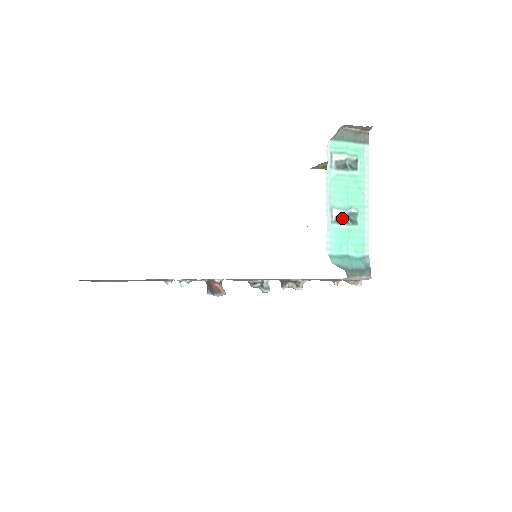
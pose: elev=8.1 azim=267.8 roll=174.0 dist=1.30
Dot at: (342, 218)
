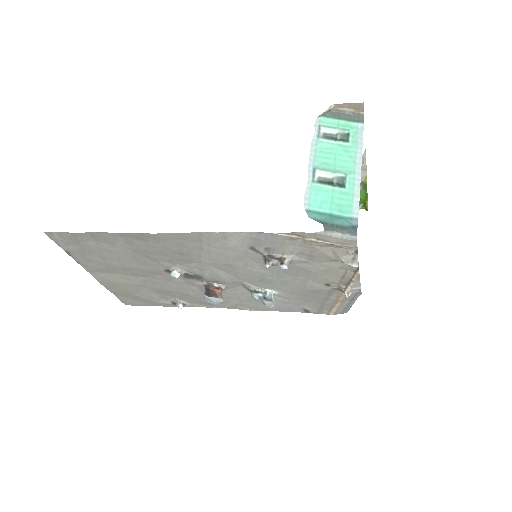
Dot at: (327, 180)
